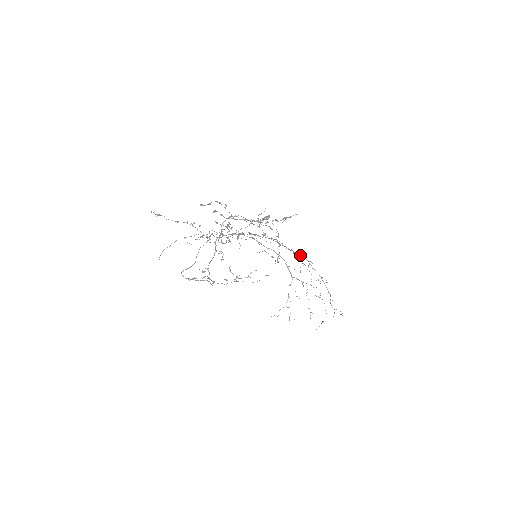
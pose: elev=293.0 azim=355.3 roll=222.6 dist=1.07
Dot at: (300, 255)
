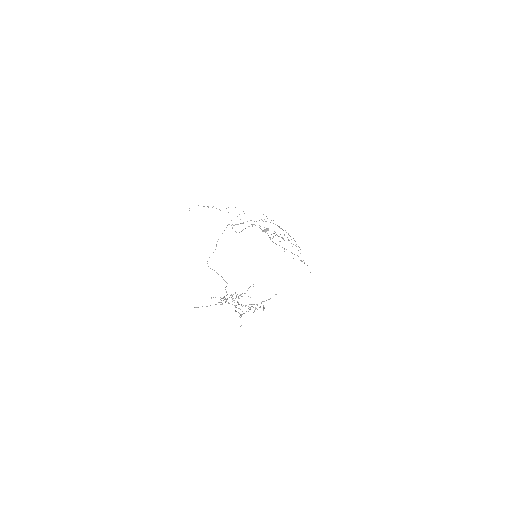
Dot at: (286, 249)
